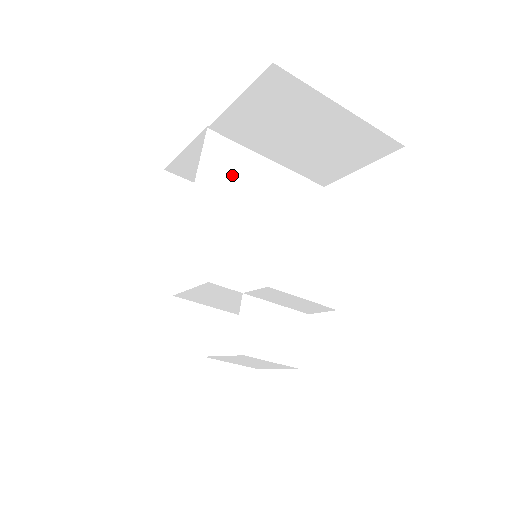
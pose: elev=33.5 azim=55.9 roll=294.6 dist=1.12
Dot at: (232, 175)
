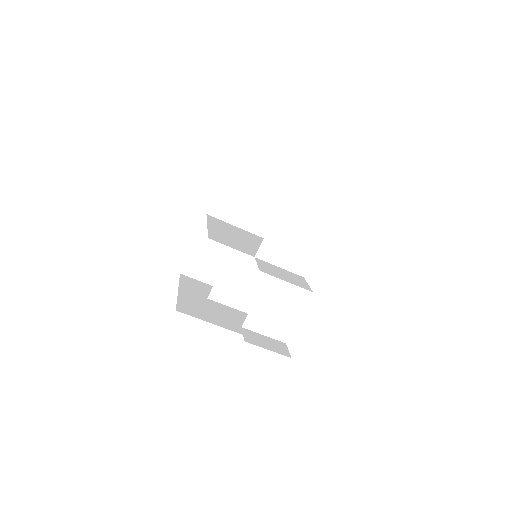
Dot at: (227, 228)
